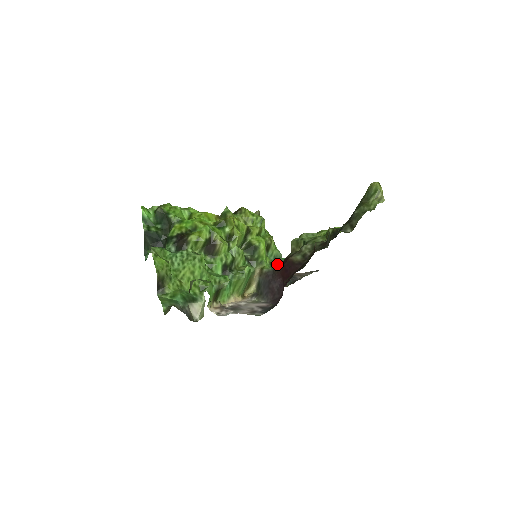
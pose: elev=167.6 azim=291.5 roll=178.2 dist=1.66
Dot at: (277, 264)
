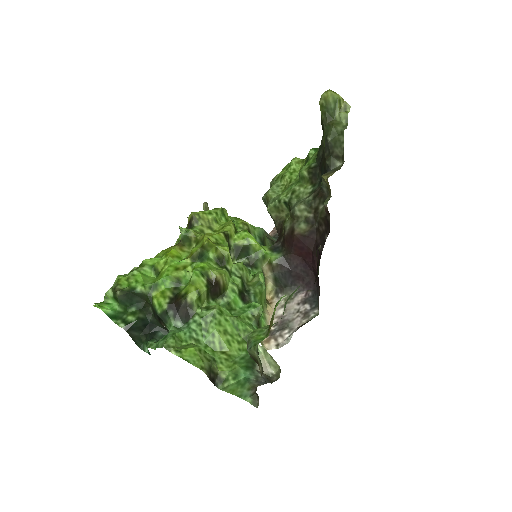
Dot at: (276, 245)
